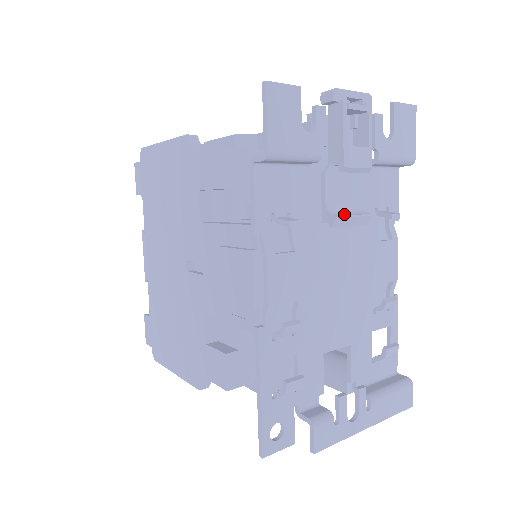
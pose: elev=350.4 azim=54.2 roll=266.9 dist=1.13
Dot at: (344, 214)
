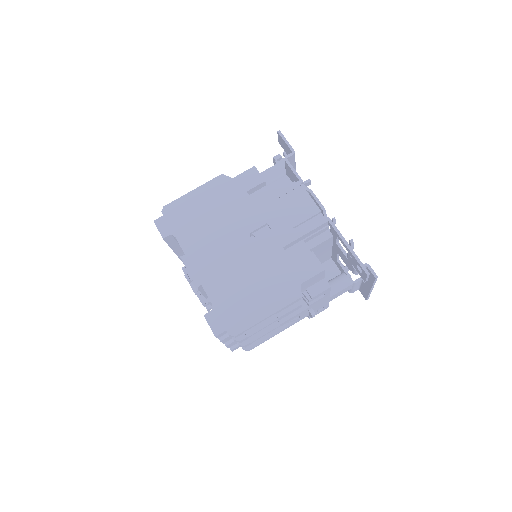
Dot at: occluded
